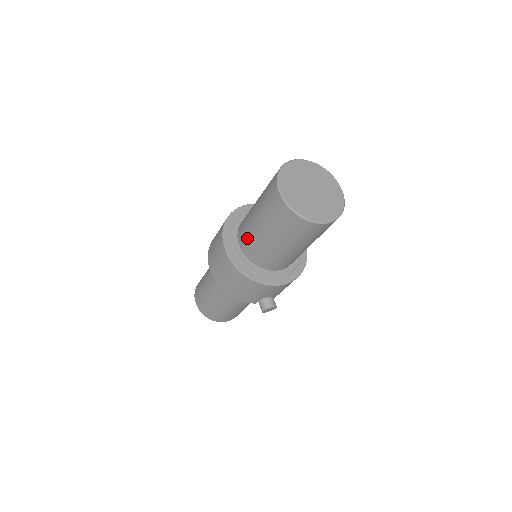
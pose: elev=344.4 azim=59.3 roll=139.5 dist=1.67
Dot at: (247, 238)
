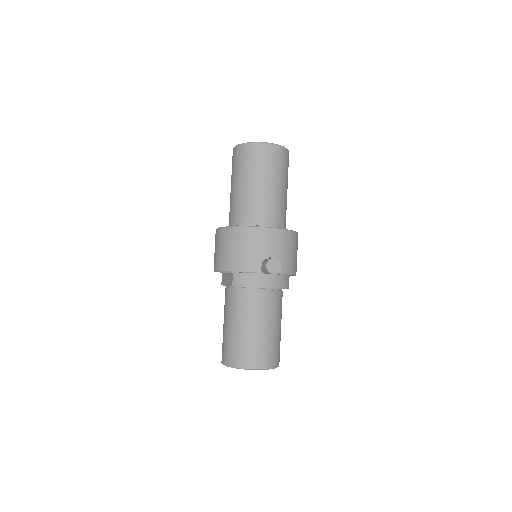
Dot at: (231, 210)
